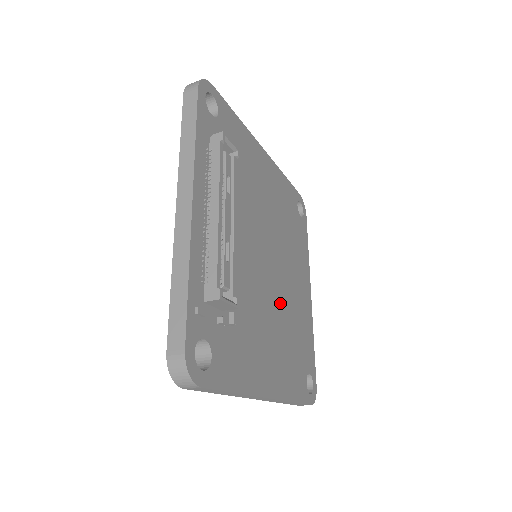
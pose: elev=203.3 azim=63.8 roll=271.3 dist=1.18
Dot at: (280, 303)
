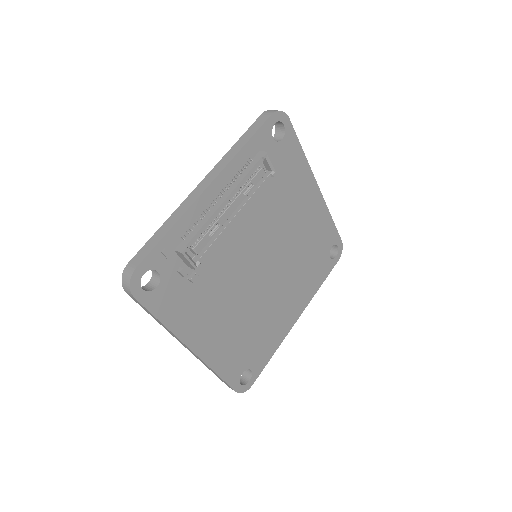
Dot at: (254, 301)
